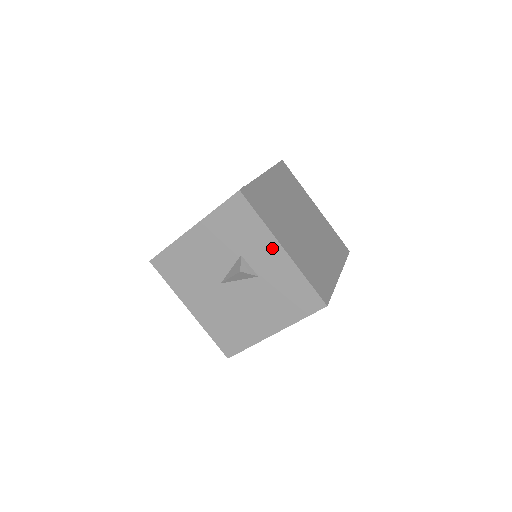
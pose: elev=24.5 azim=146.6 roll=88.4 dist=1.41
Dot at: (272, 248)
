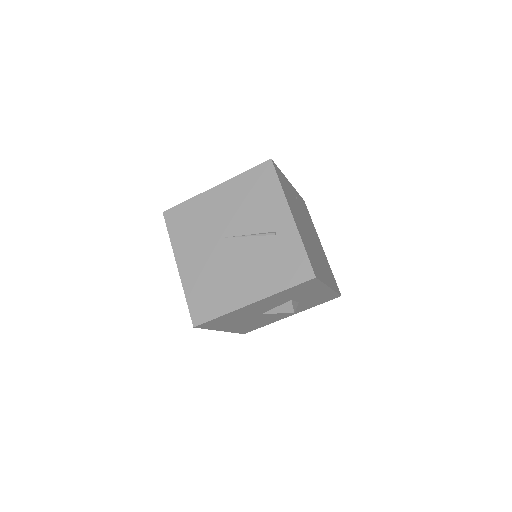
Dot at: (321, 290)
